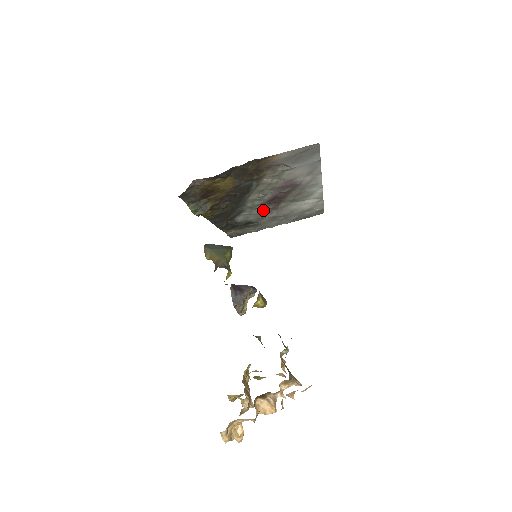
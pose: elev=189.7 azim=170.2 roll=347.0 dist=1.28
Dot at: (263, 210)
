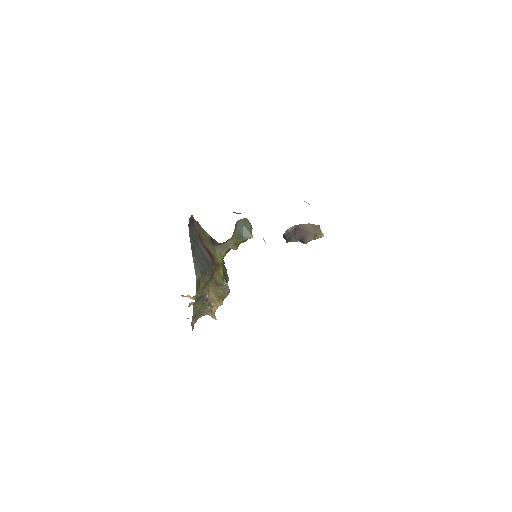
Dot at: occluded
